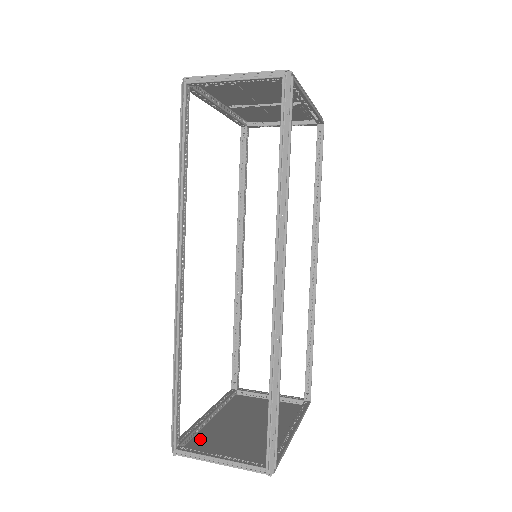
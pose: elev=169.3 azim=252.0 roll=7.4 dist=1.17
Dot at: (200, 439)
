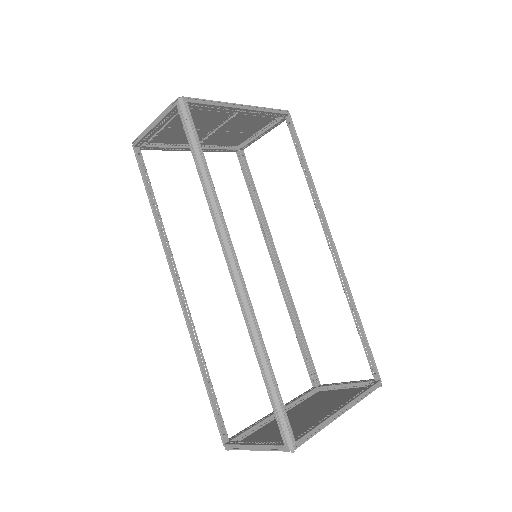
Dot at: (255, 434)
